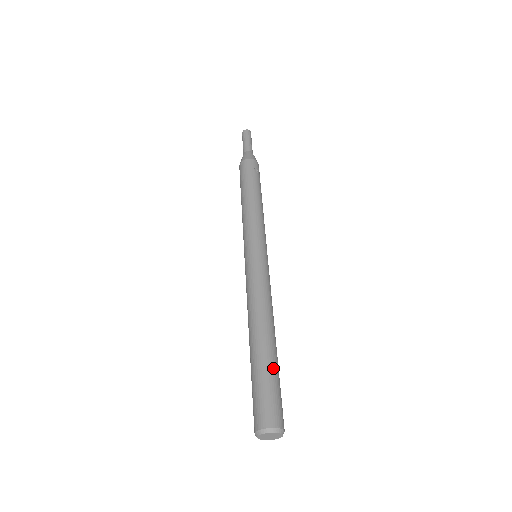
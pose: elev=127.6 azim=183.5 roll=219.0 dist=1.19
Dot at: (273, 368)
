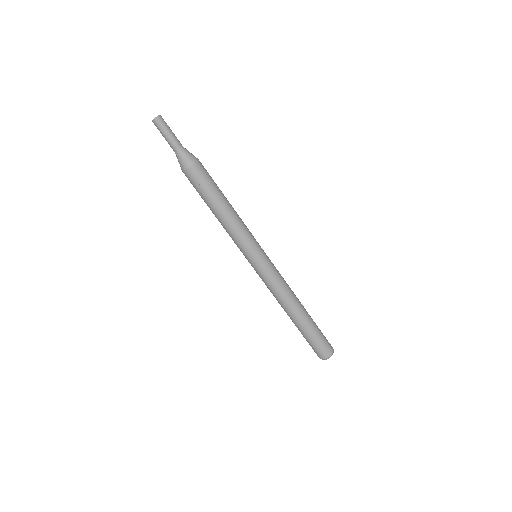
Dot at: (308, 333)
